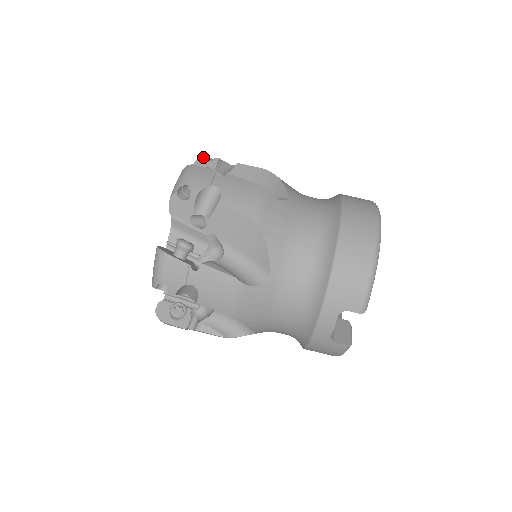
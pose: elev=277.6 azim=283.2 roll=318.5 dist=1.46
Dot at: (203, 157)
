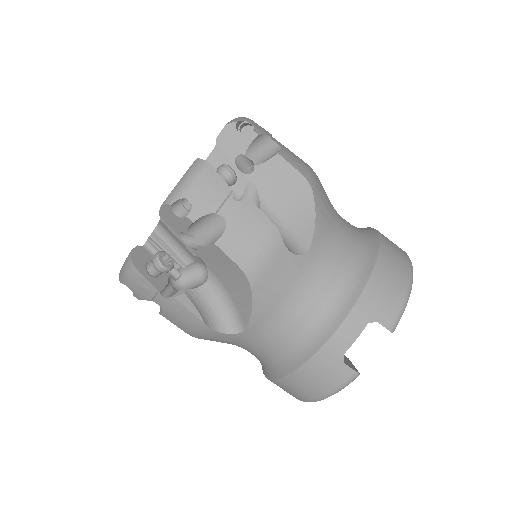
Dot at: occluded
